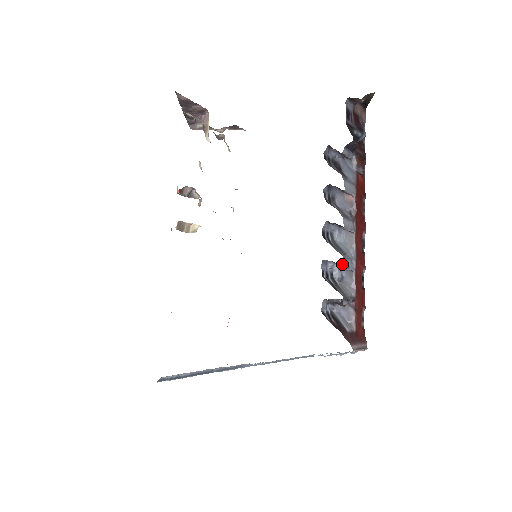
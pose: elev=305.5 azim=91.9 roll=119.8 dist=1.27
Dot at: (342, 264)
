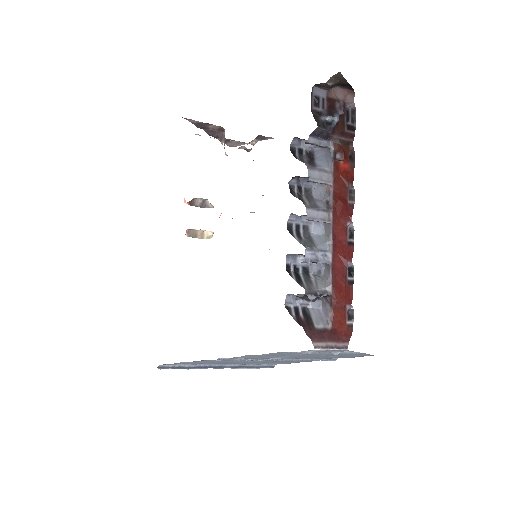
Dot at: occluded
